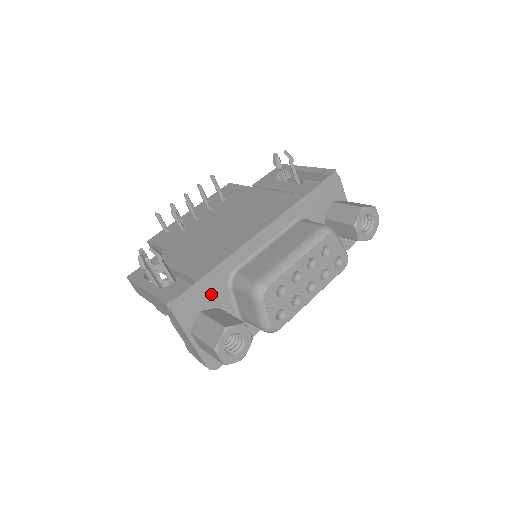
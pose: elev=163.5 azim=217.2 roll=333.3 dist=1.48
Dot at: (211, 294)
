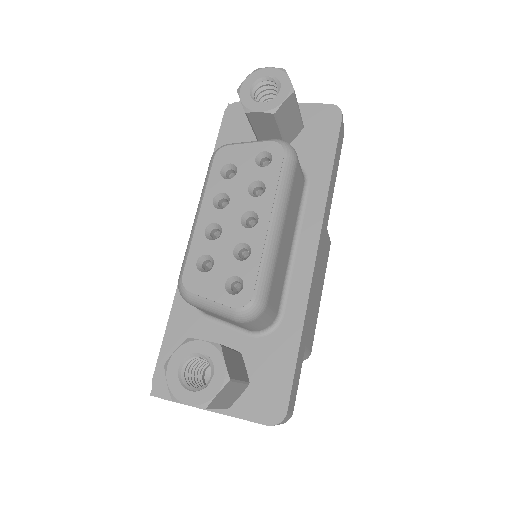
Dot at: occluded
